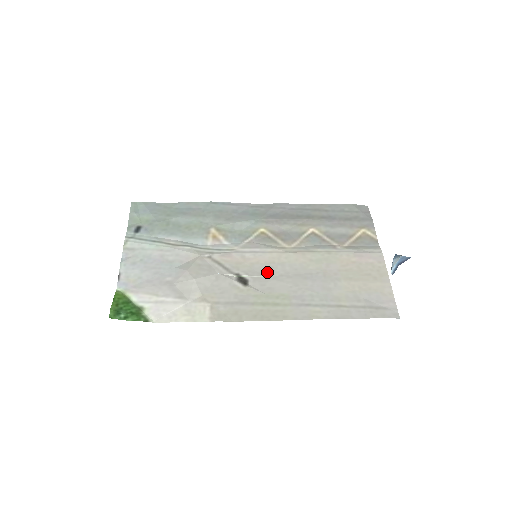
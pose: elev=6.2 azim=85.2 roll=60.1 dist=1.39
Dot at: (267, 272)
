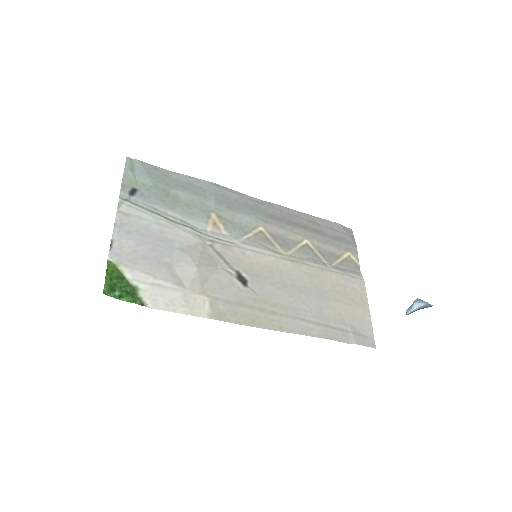
Dot at: (266, 276)
